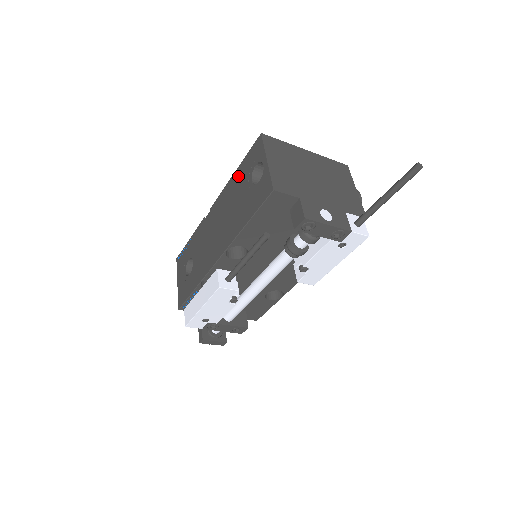
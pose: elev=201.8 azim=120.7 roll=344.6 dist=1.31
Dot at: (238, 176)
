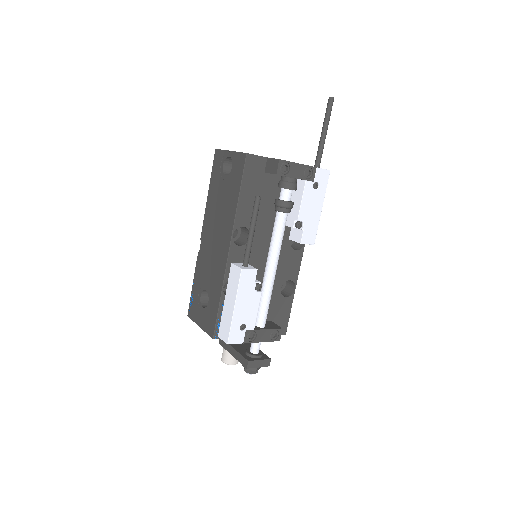
Dot at: (212, 190)
